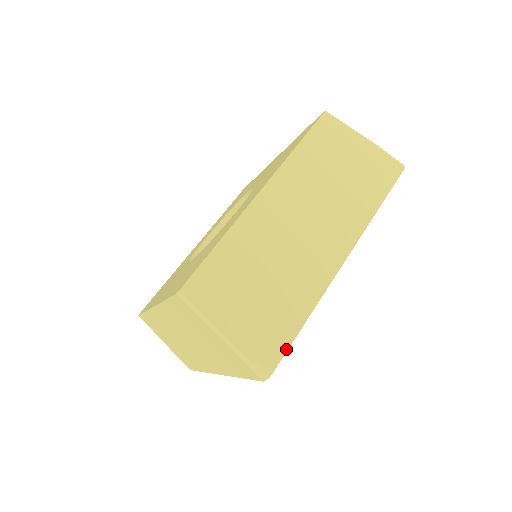
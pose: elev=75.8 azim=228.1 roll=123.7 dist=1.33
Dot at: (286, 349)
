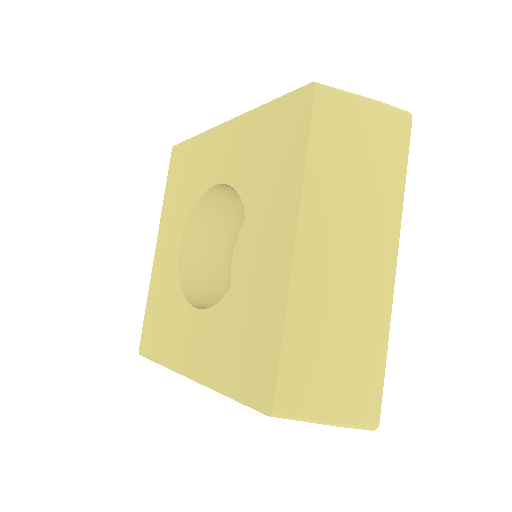
Dot at: (381, 393)
